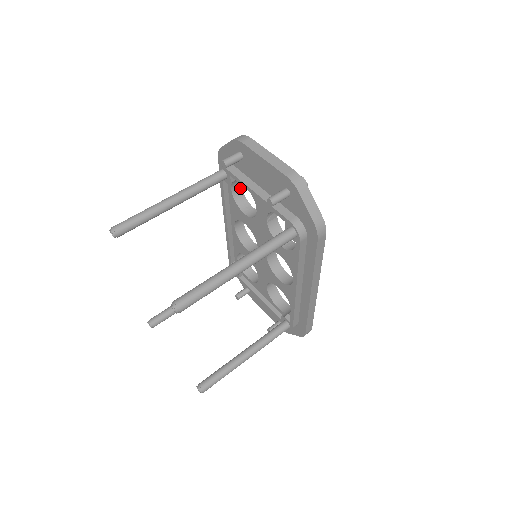
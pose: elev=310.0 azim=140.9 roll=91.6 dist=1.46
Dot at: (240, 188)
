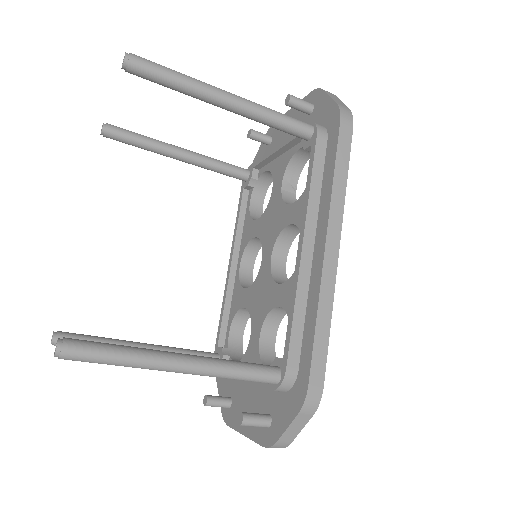
Dot at: (261, 210)
